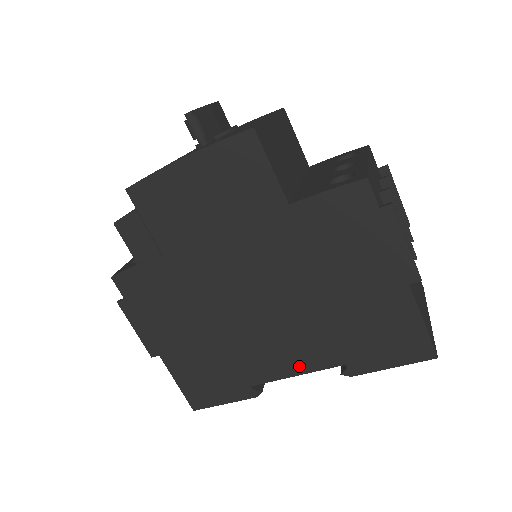
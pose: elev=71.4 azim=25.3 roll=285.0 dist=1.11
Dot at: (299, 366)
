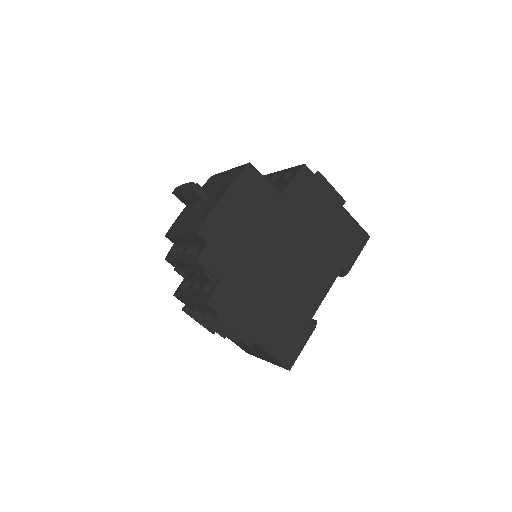
Dot at: (325, 287)
